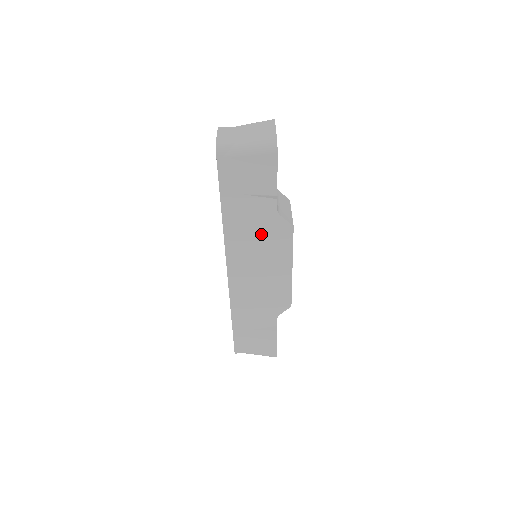
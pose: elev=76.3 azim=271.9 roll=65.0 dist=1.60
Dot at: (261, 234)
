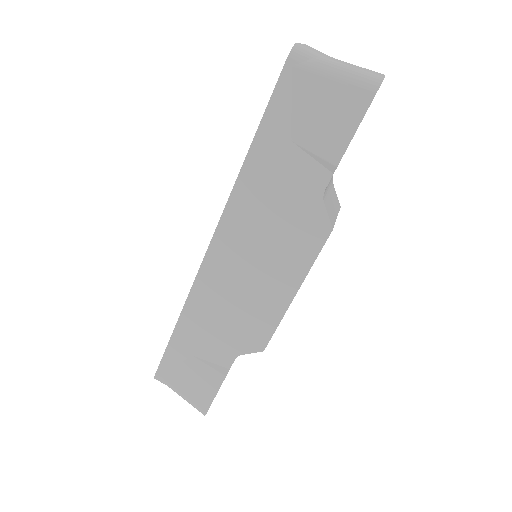
Dot at: (282, 217)
